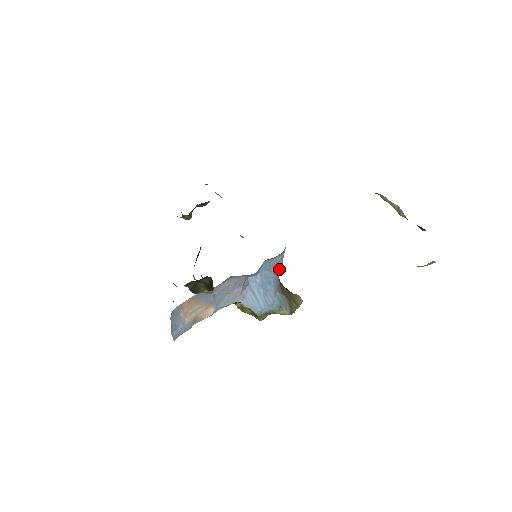
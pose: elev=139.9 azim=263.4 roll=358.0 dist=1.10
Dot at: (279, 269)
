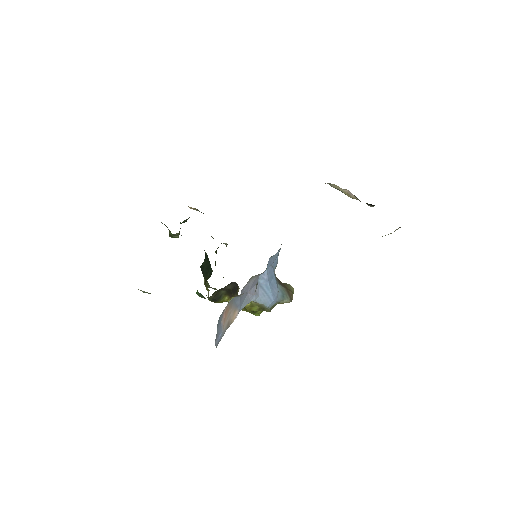
Dot at: (276, 263)
